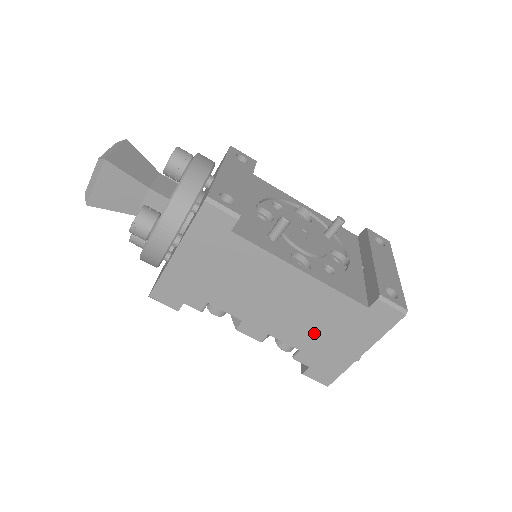
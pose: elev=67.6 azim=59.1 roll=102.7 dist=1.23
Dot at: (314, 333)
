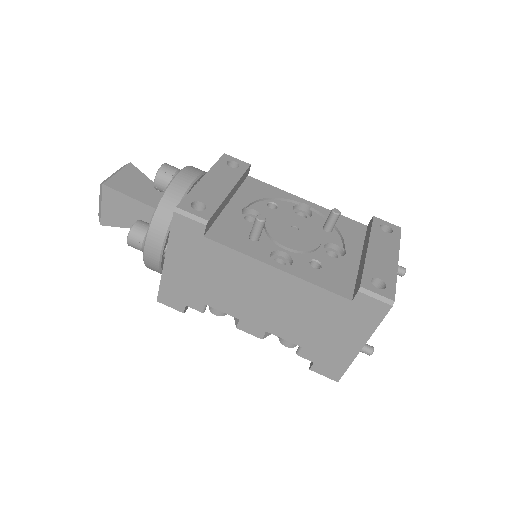
Dot at: (307, 328)
